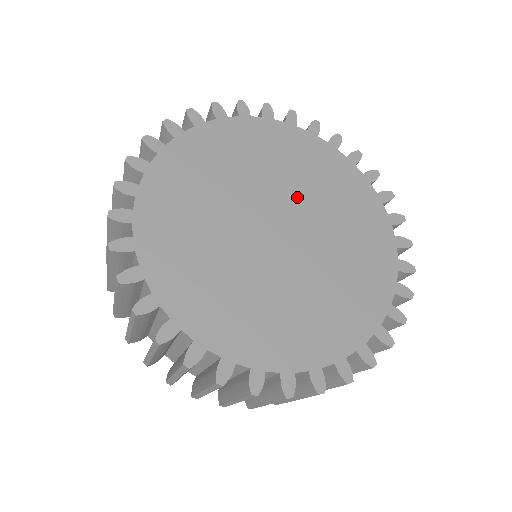
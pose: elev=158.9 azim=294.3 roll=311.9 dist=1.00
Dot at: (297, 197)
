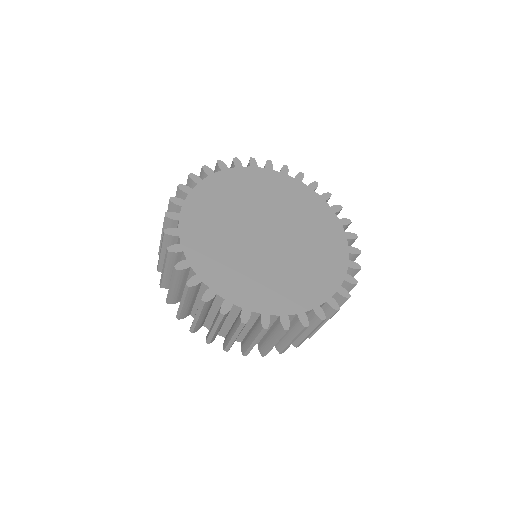
Dot at: (283, 216)
